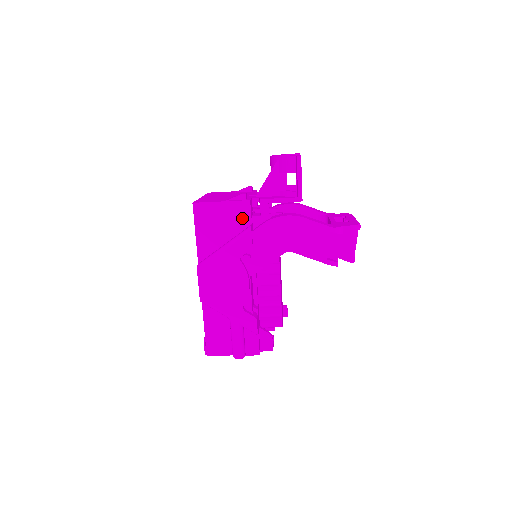
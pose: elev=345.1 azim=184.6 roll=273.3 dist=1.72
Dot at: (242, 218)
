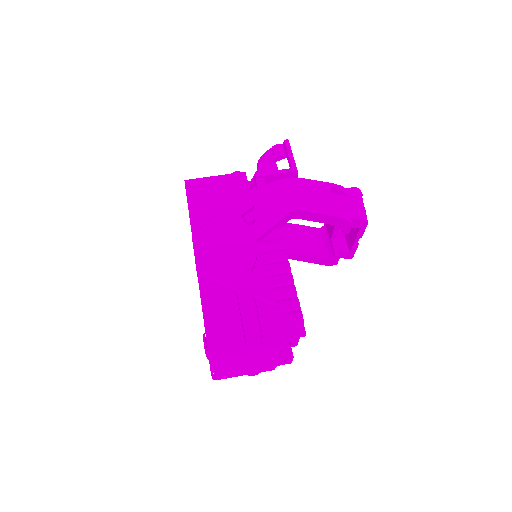
Dot at: (239, 188)
